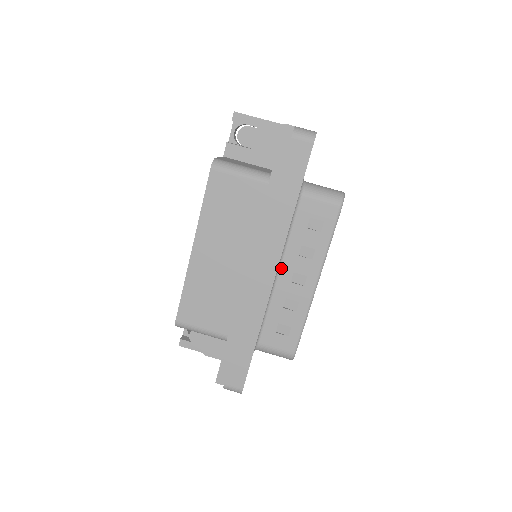
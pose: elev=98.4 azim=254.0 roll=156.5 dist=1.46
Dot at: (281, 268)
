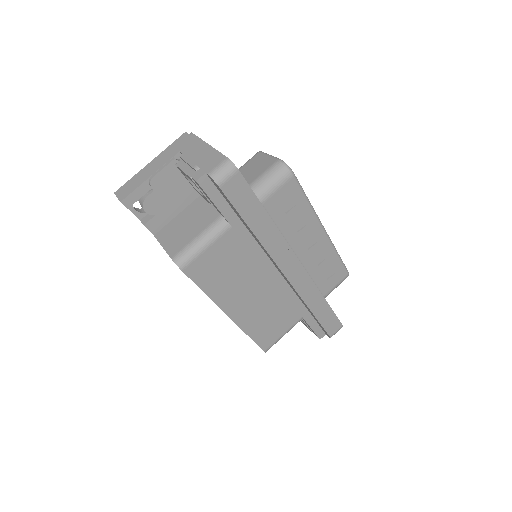
Dot at: (295, 252)
